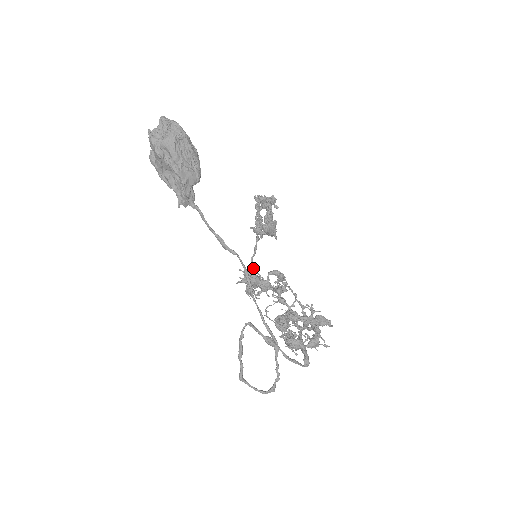
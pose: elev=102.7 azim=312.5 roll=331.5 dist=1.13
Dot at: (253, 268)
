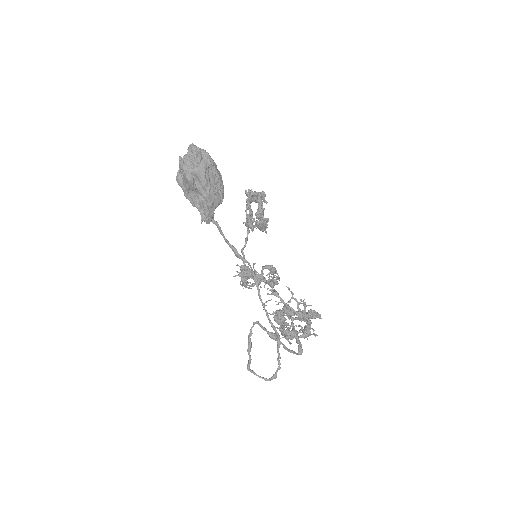
Dot at: occluded
